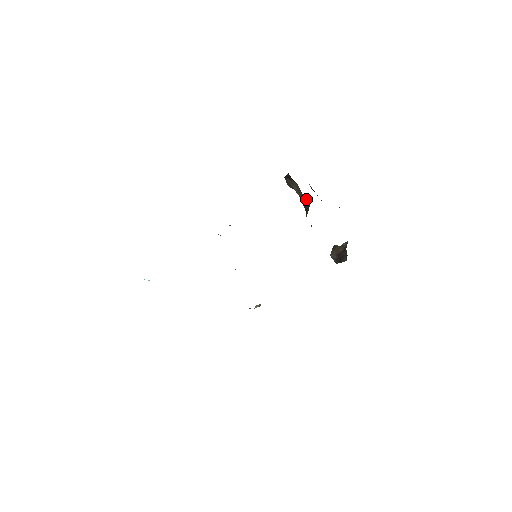
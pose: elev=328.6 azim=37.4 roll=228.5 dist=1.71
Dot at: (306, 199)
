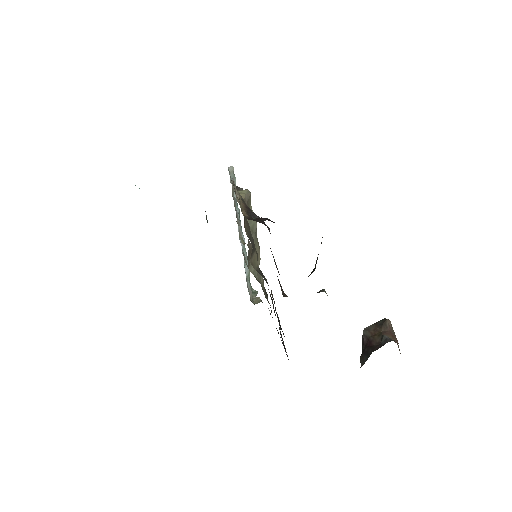
Dot at: occluded
